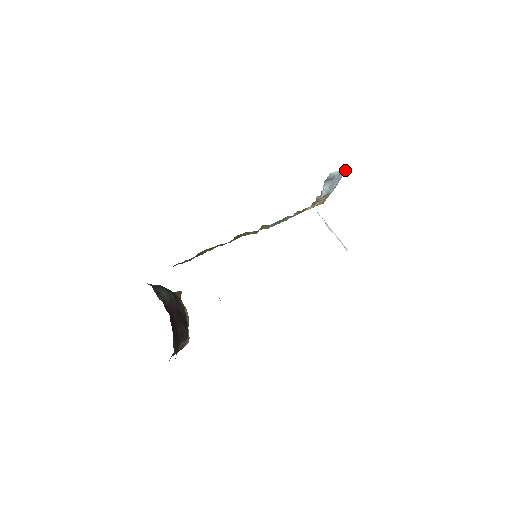
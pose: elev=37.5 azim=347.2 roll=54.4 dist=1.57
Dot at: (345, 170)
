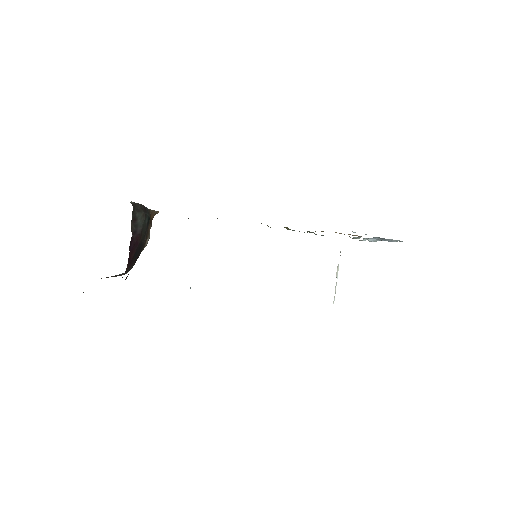
Dot at: (401, 241)
